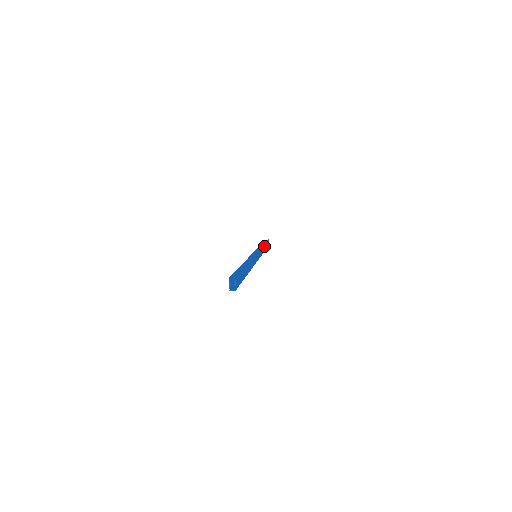
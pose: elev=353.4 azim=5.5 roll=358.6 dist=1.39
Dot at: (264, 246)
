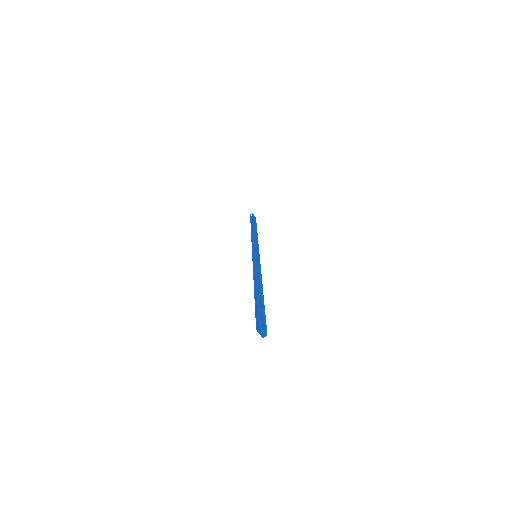
Dot at: (254, 231)
